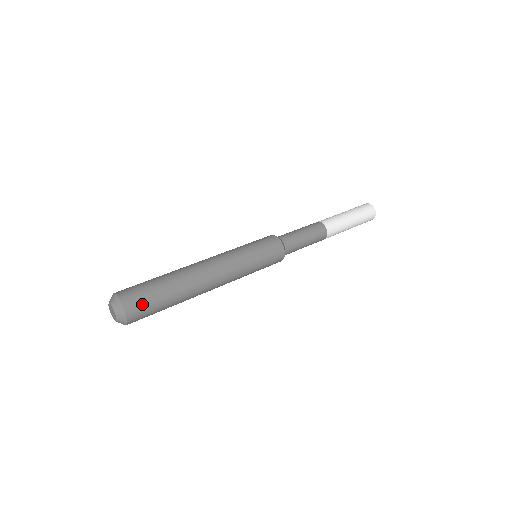
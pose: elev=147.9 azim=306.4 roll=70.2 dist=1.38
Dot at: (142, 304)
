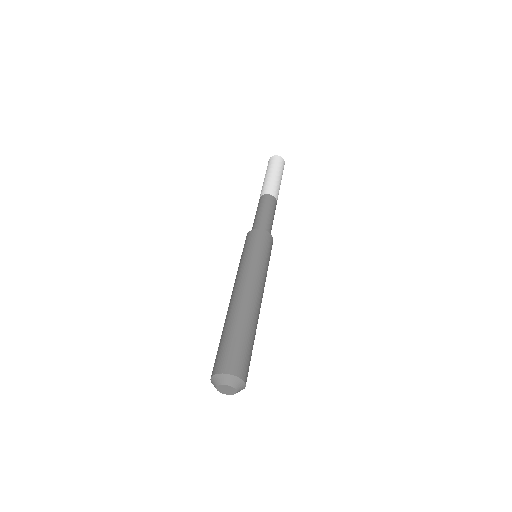
Dot at: occluded
